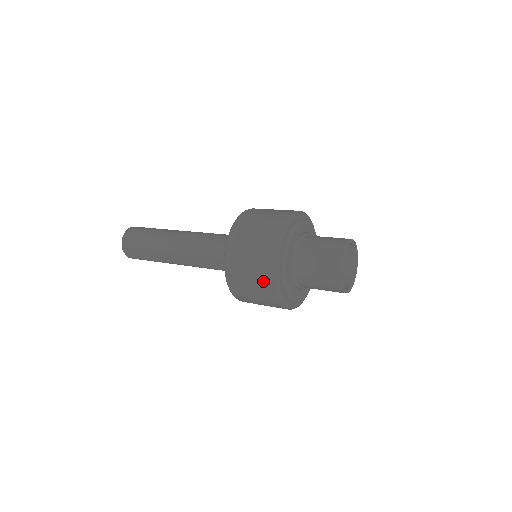
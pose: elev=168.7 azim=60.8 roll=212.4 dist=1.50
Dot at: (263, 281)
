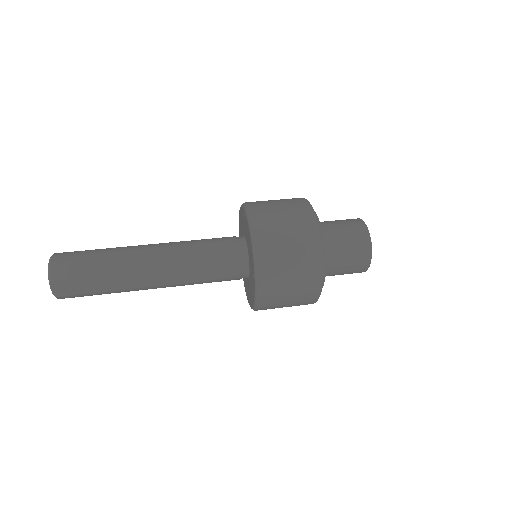
Dot at: (307, 268)
